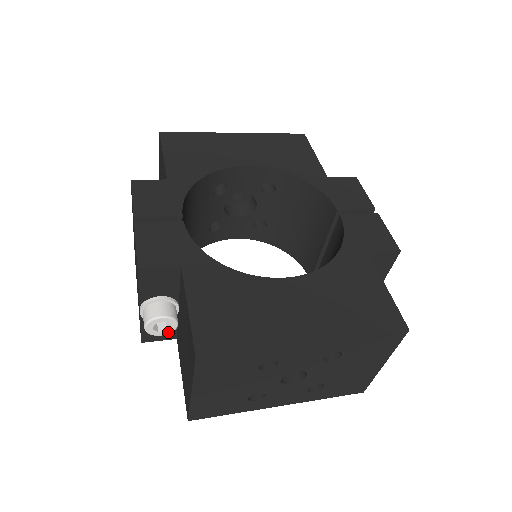
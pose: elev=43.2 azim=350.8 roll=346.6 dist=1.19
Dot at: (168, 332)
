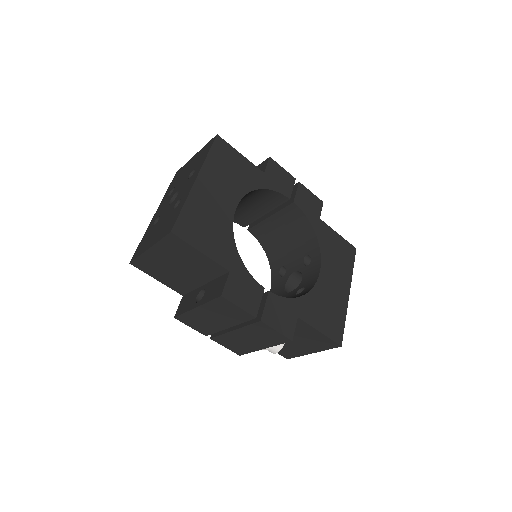
Dot at: occluded
